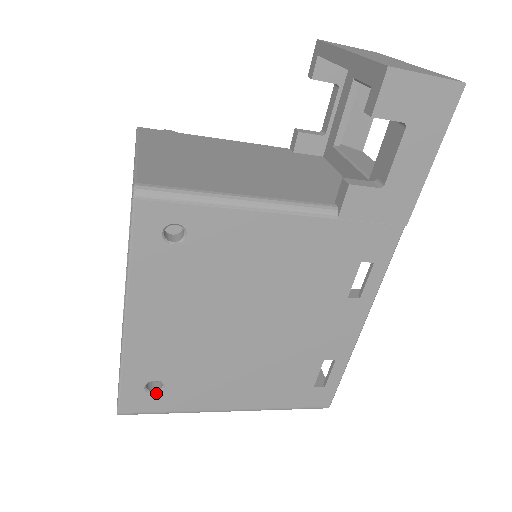
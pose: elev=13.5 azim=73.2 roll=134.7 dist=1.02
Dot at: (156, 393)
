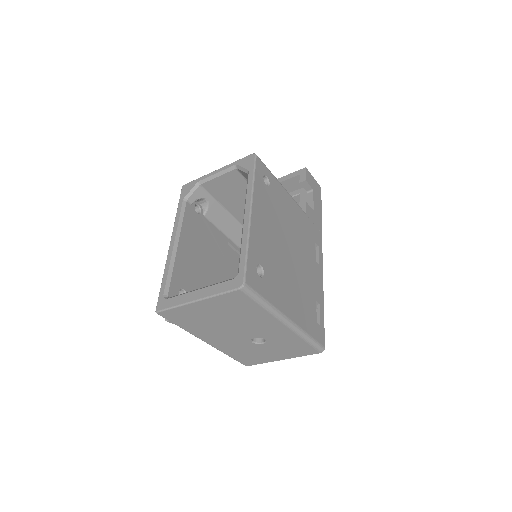
Dot at: (260, 277)
